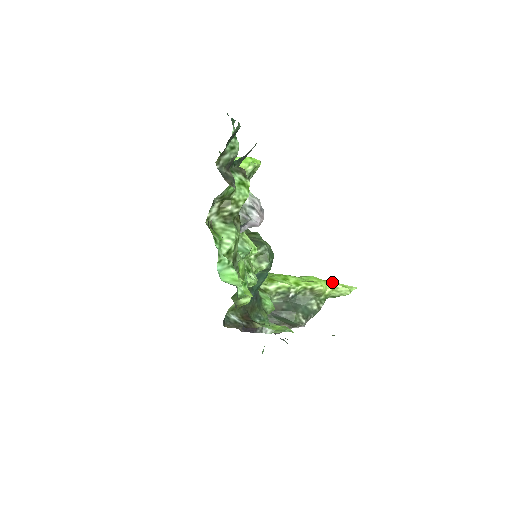
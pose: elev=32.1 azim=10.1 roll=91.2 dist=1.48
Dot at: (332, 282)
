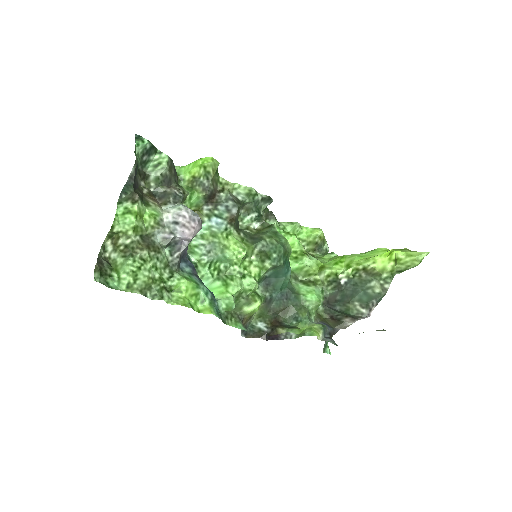
Dot at: (392, 253)
